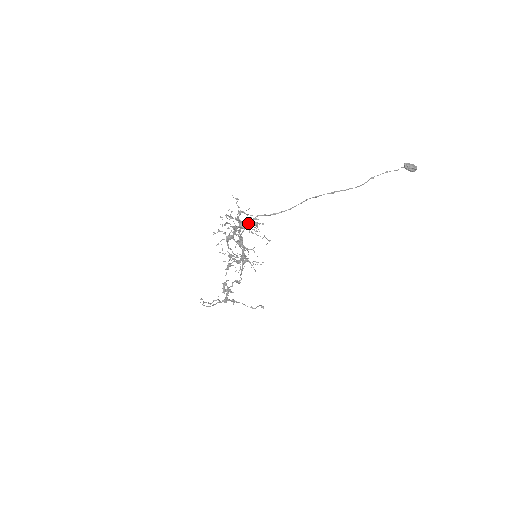
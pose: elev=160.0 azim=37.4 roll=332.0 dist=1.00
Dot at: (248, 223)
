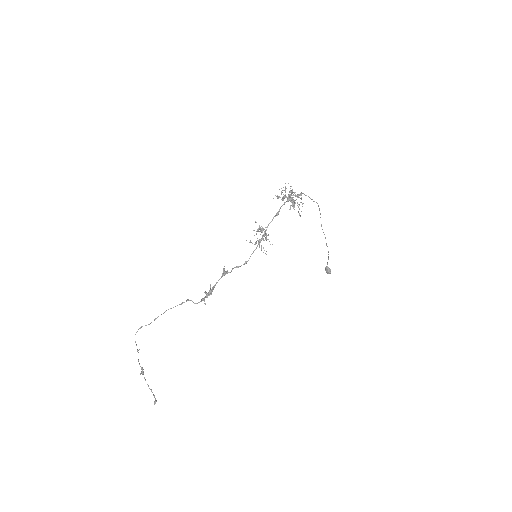
Dot at: (292, 200)
